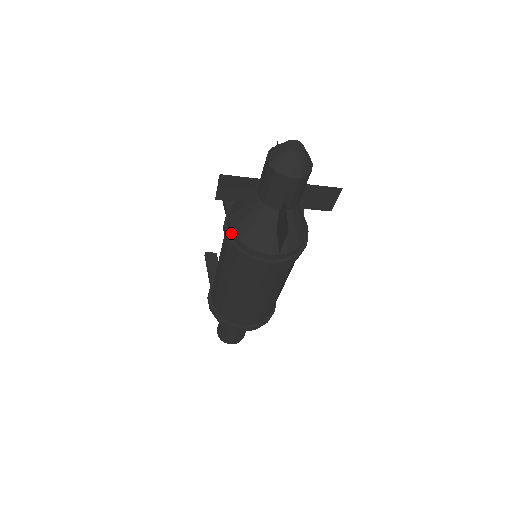
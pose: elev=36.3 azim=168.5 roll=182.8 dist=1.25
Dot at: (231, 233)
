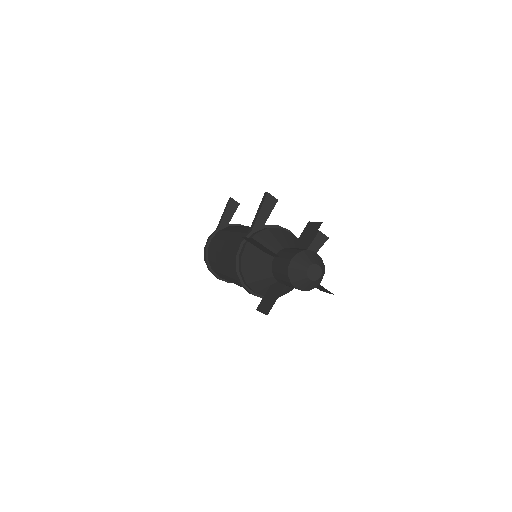
Dot at: (240, 257)
